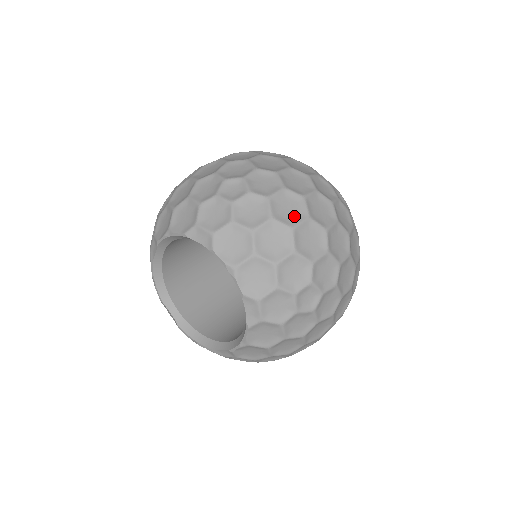
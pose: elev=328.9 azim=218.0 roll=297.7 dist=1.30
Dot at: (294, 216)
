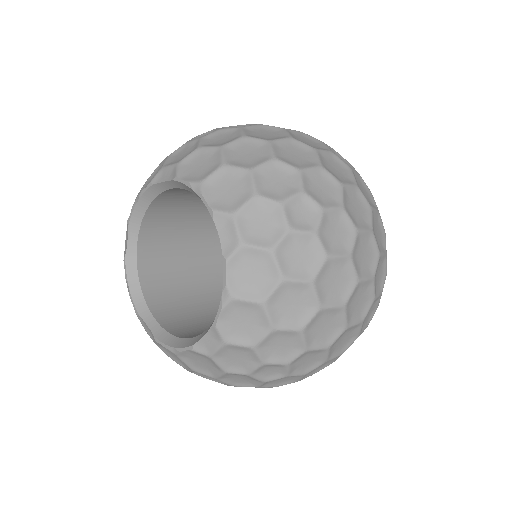
Dot at: (272, 137)
